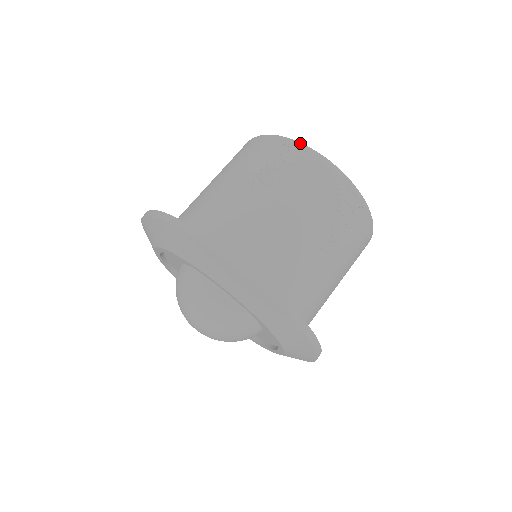
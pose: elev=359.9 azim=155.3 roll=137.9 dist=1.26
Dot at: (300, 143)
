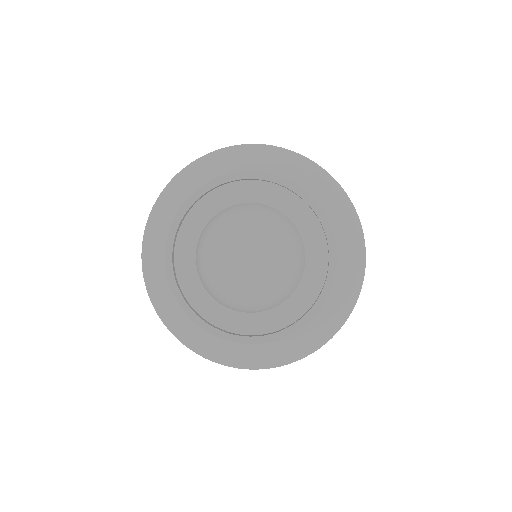
Dot at: occluded
